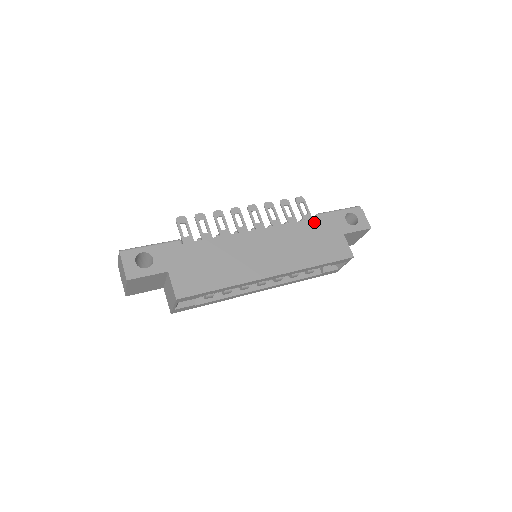
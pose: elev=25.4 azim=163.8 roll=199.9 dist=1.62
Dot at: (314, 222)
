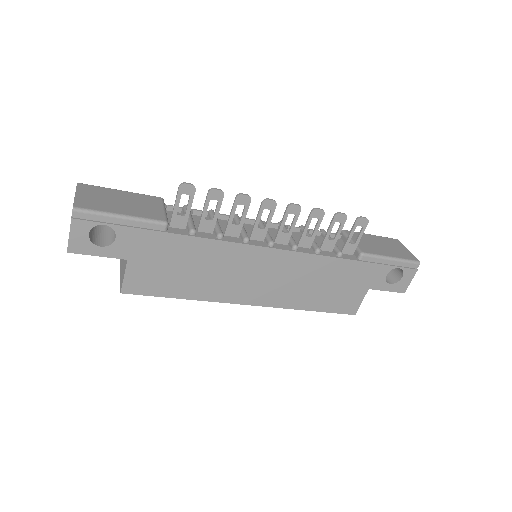
Dot at: (349, 264)
